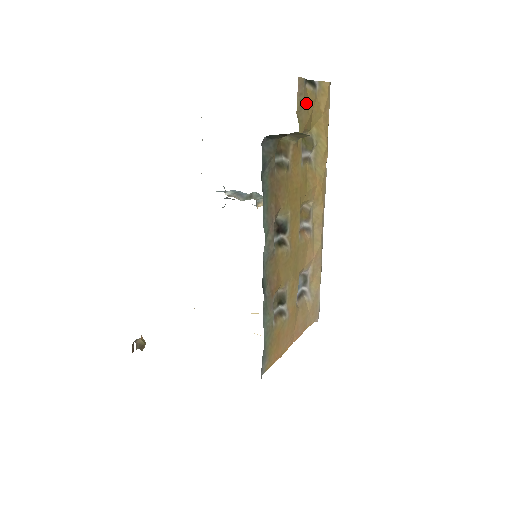
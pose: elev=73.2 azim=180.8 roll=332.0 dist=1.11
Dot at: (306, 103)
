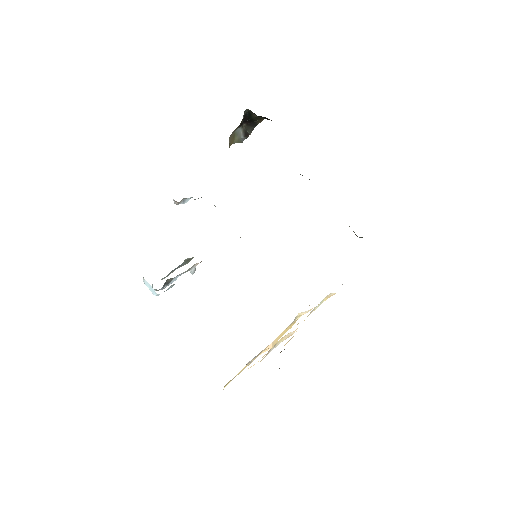
Dot at: occluded
